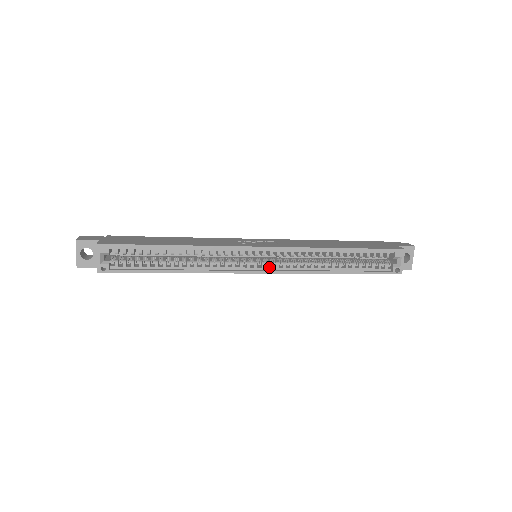
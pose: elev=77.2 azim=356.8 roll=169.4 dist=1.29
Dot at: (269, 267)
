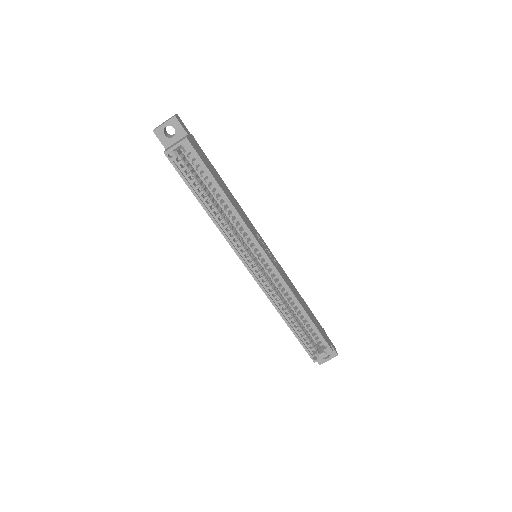
Dot at: (257, 273)
